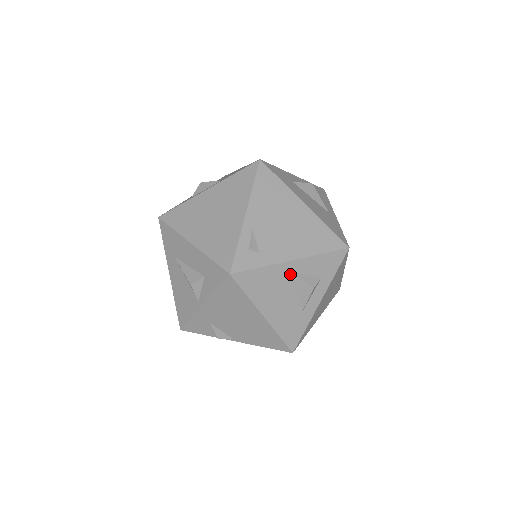
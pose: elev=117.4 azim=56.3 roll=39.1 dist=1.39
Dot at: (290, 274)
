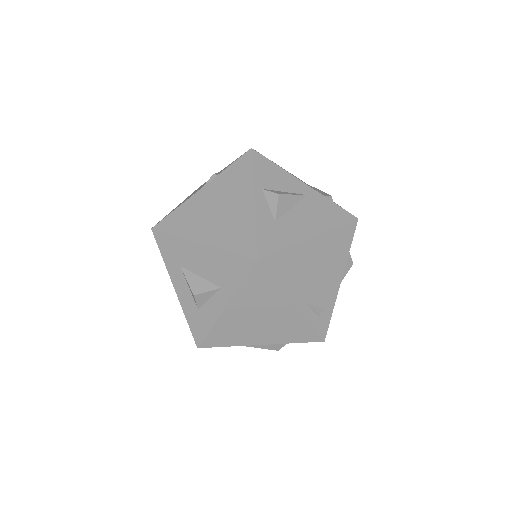
Dot at: occluded
